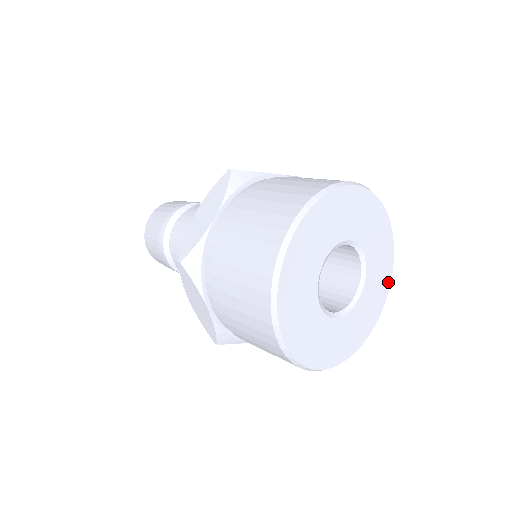
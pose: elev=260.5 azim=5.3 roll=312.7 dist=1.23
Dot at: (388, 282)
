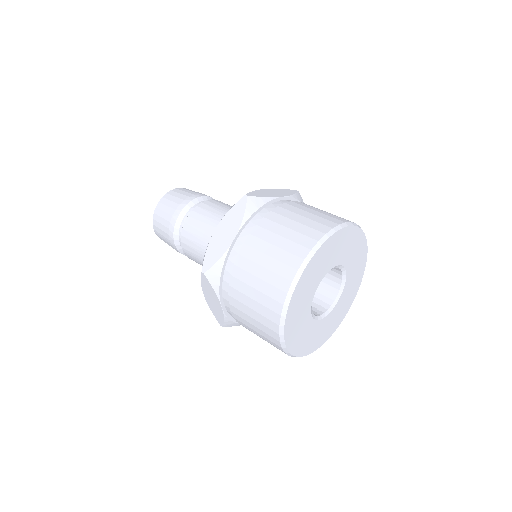
Dot at: (328, 337)
